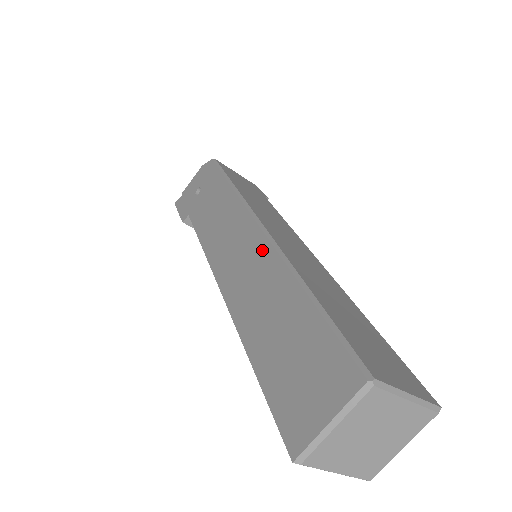
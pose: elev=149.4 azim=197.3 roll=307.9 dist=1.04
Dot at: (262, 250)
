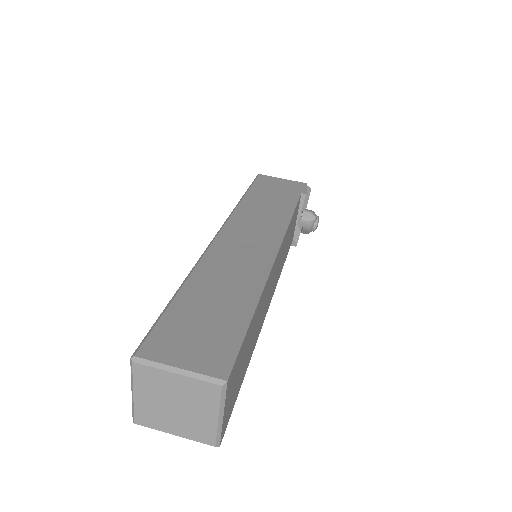
Dot at: occluded
